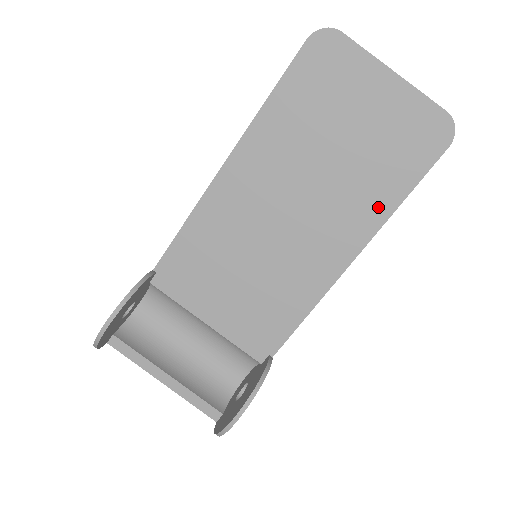
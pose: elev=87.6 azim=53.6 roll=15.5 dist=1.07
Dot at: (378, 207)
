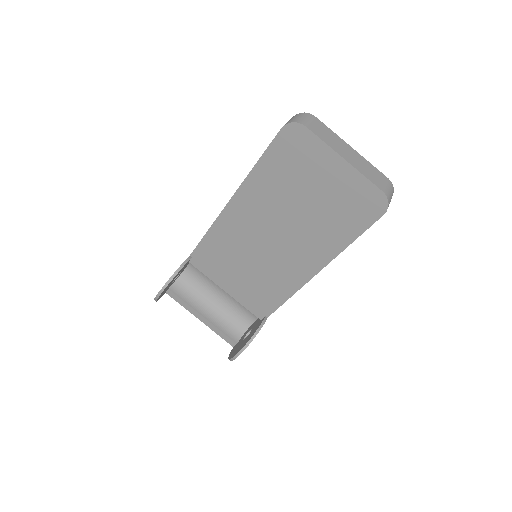
Dot at: (334, 244)
